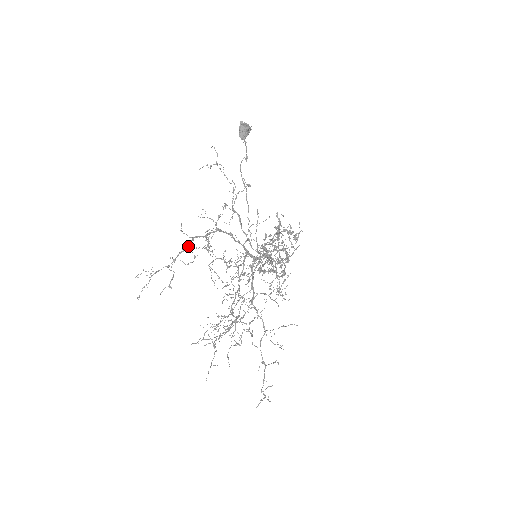
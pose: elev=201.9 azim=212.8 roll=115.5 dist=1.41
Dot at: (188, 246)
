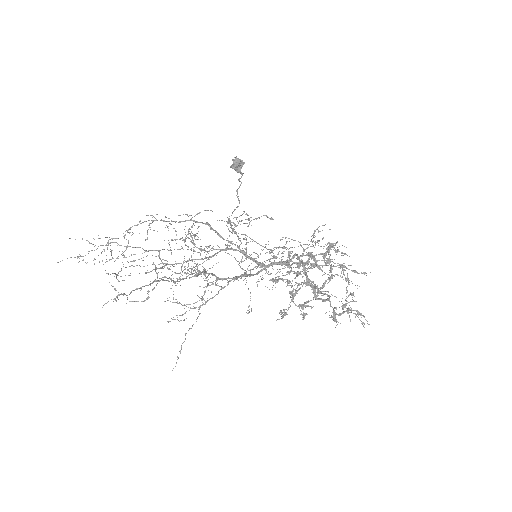
Dot at: (146, 221)
